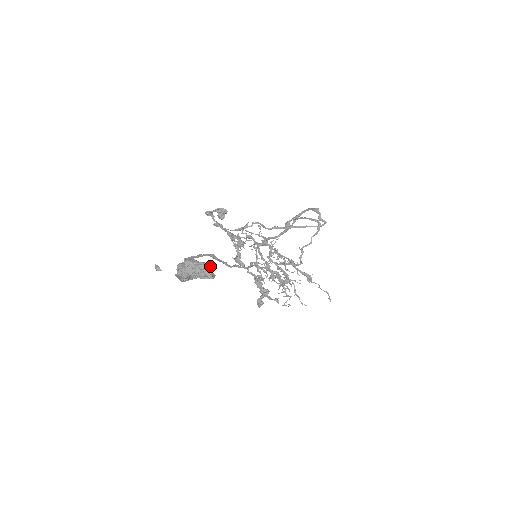
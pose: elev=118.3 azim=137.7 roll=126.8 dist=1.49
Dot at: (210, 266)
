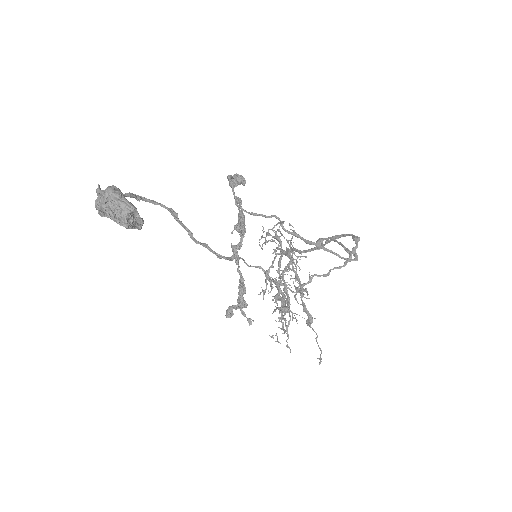
Dot at: (136, 211)
